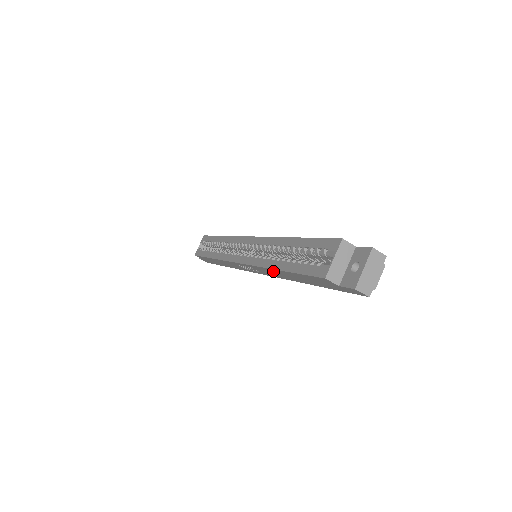
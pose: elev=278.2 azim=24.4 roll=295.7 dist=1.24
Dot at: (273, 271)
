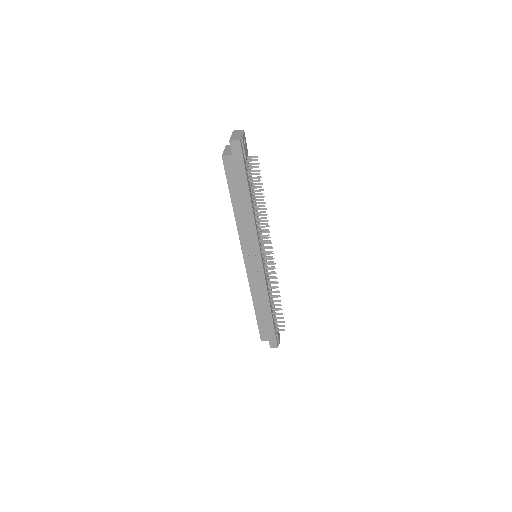
Dot at: (240, 221)
